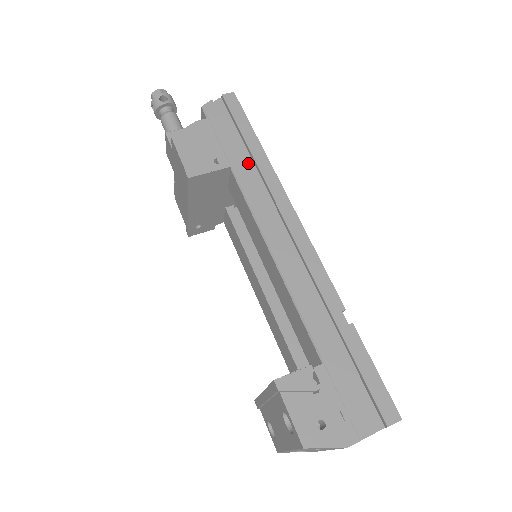
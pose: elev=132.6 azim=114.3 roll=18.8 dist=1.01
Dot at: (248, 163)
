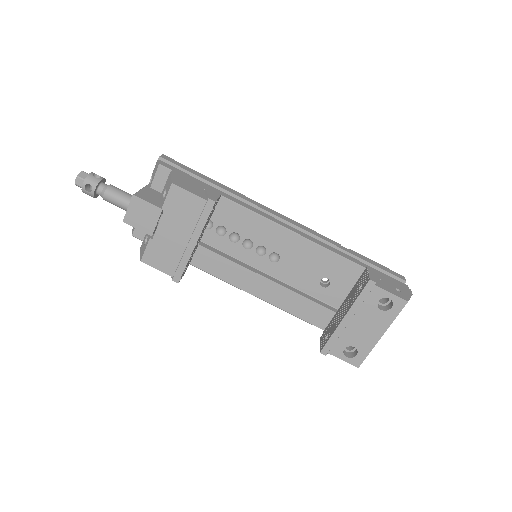
Dot at: occluded
